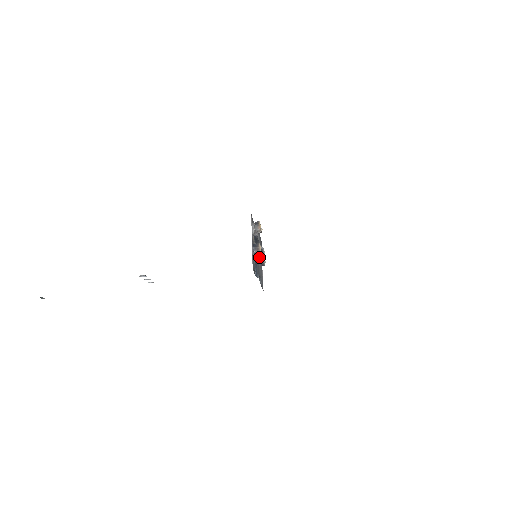
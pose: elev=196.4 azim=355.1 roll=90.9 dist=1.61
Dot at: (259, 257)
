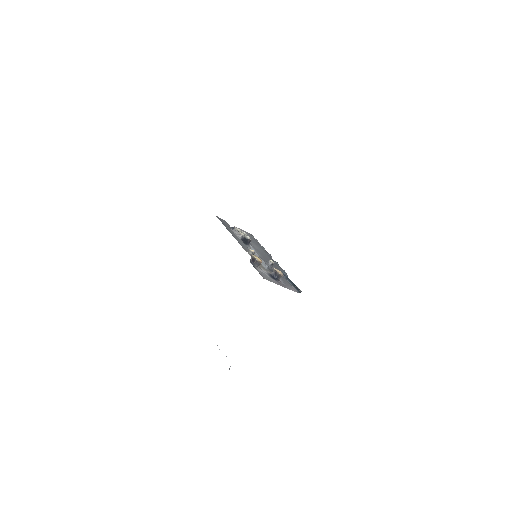
Dot at: (272, 265)
